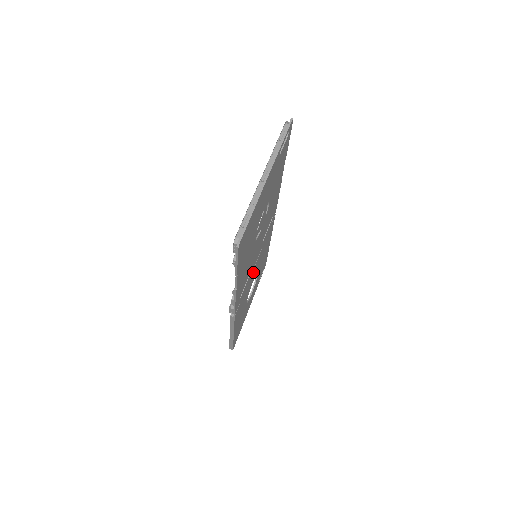
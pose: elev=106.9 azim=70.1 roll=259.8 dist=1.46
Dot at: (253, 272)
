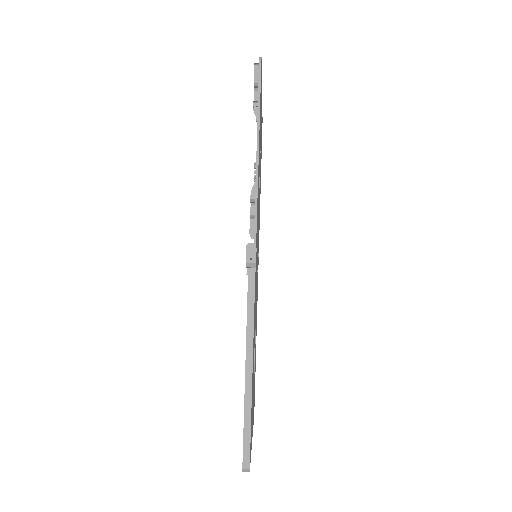
Dot at: (256, 287)
